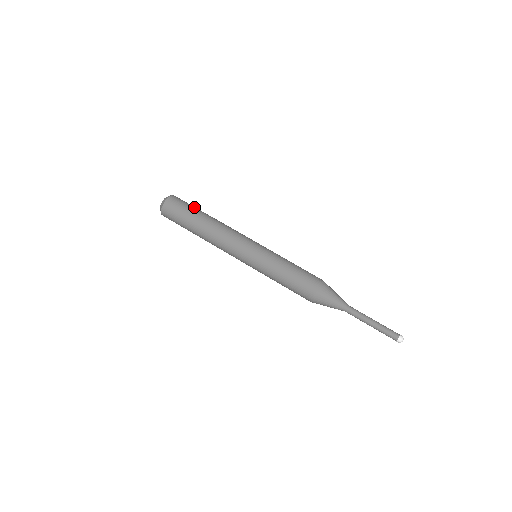
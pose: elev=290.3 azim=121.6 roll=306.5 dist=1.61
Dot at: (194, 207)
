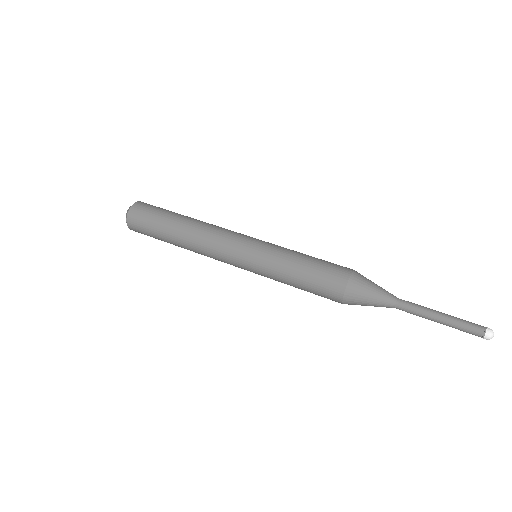
Dot at: occluded
